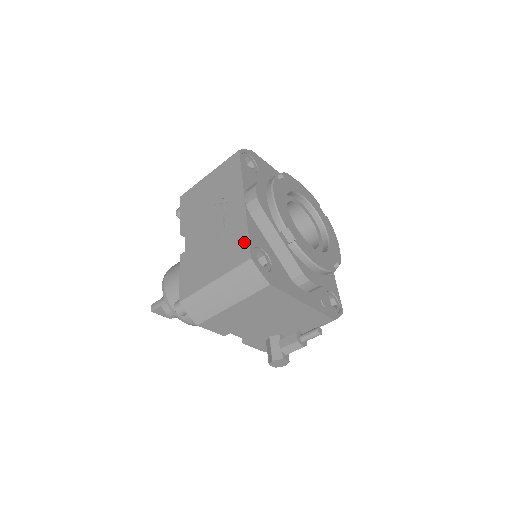
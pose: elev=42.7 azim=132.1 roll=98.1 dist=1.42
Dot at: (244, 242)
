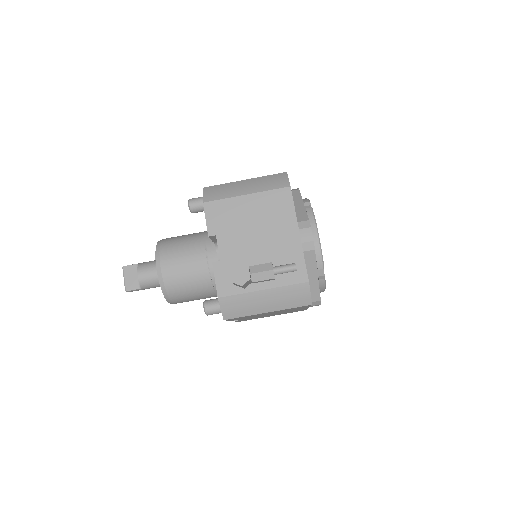
Dot at: occluded
